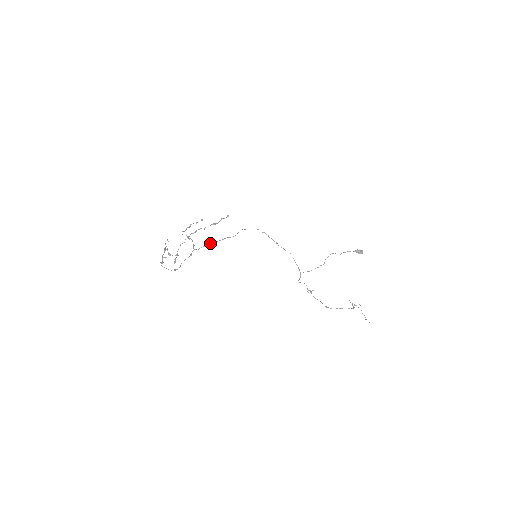
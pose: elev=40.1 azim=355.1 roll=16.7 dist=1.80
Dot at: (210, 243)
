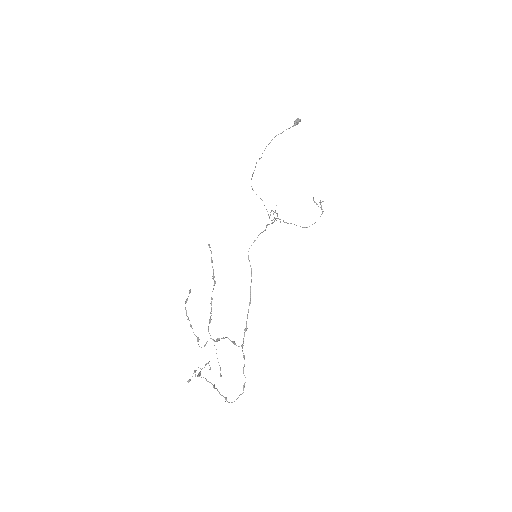
Dot at: occluded
